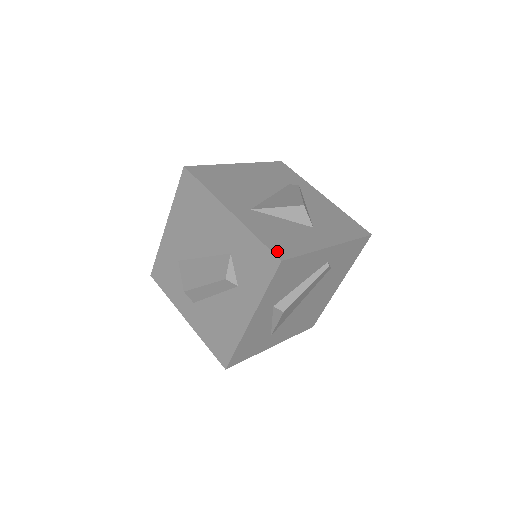
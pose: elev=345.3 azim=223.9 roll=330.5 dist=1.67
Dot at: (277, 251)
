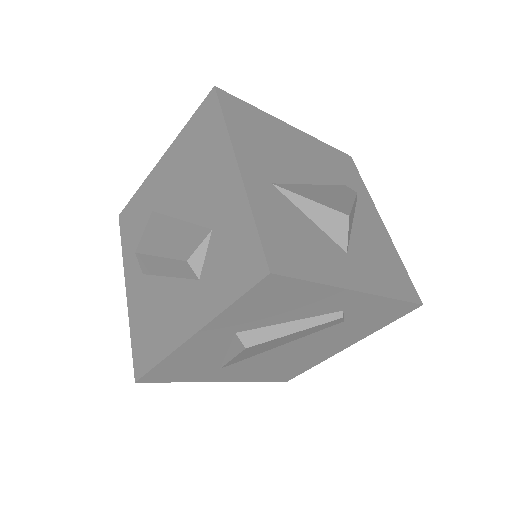
Dot at: (273, 256)
